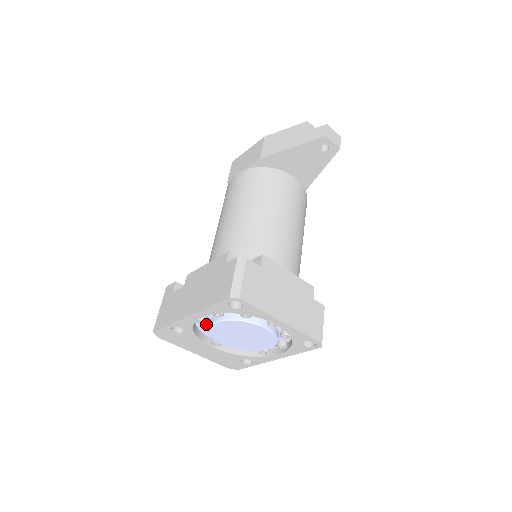
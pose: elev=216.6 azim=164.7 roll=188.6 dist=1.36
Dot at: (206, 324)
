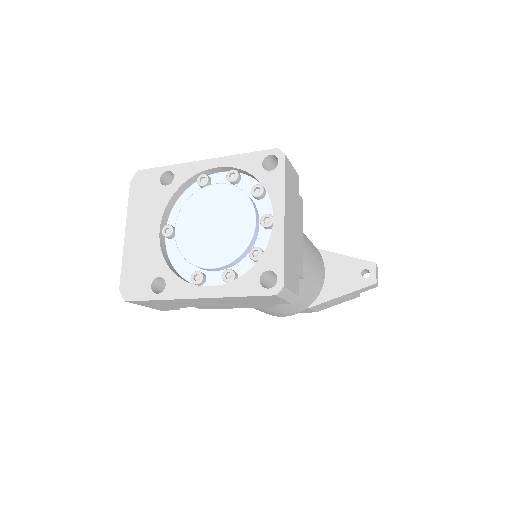
Dot at: occluded
